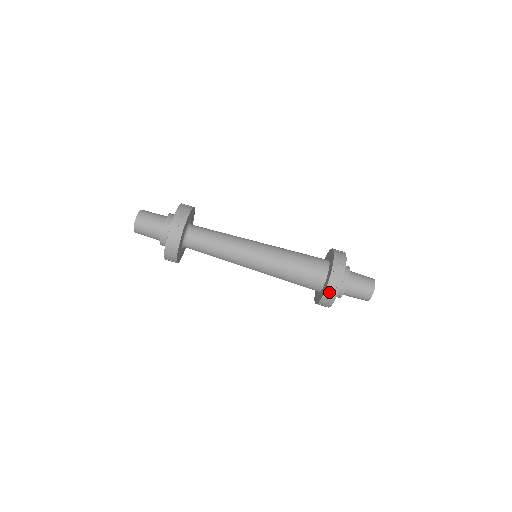
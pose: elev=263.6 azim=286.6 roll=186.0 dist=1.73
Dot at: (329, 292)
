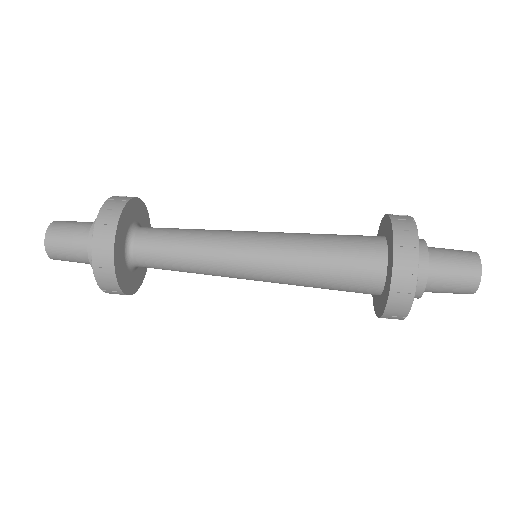
Dot at: (401, 247)
